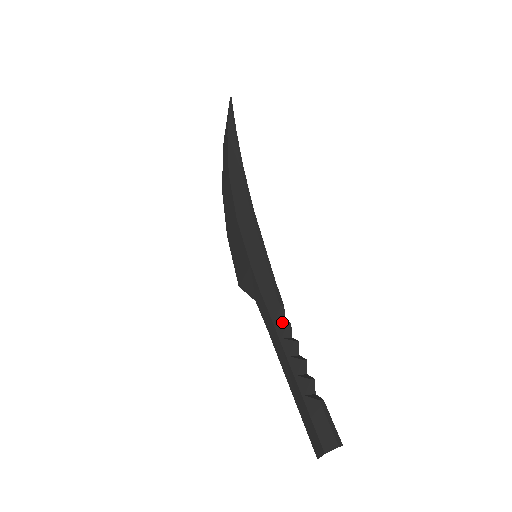
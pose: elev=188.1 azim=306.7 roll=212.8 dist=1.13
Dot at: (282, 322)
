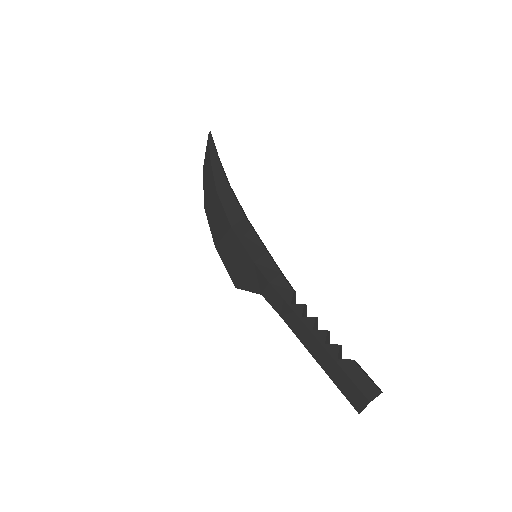
Dot at: occluded
